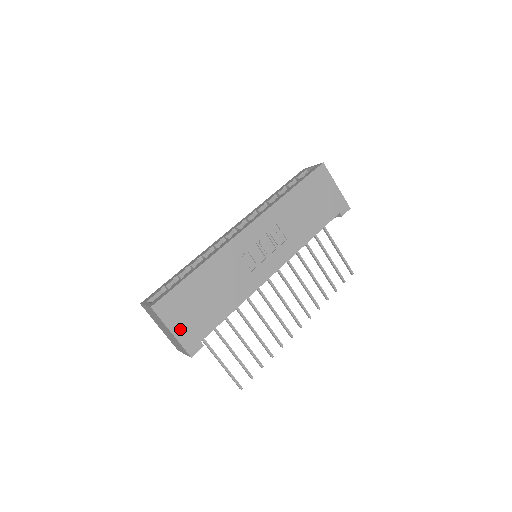
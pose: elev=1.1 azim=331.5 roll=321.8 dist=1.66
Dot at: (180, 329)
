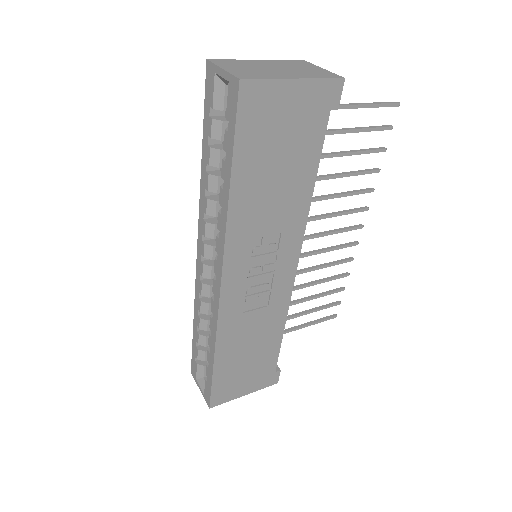
Dot at: (249, 387)
